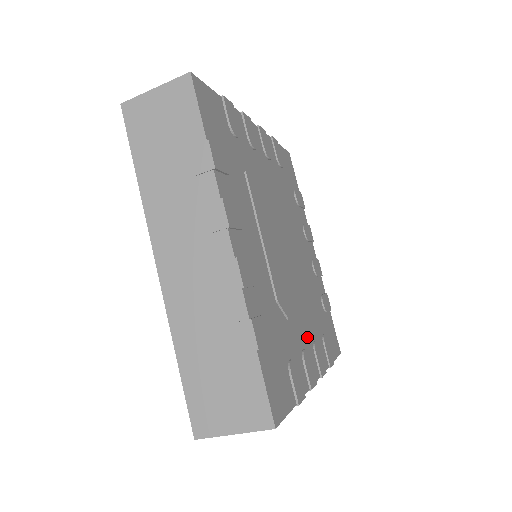
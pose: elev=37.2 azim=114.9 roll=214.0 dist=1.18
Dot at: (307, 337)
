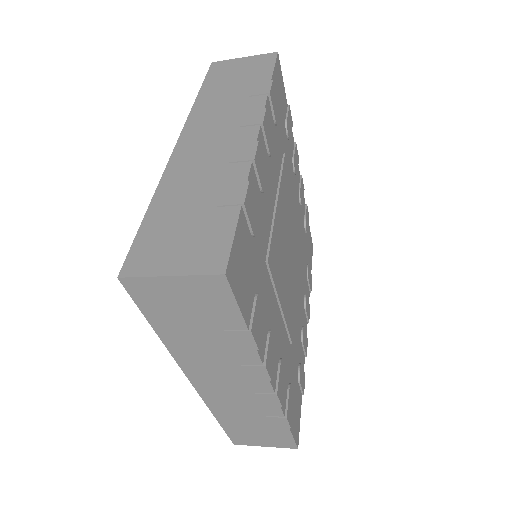
Dot at: (302, 309)
